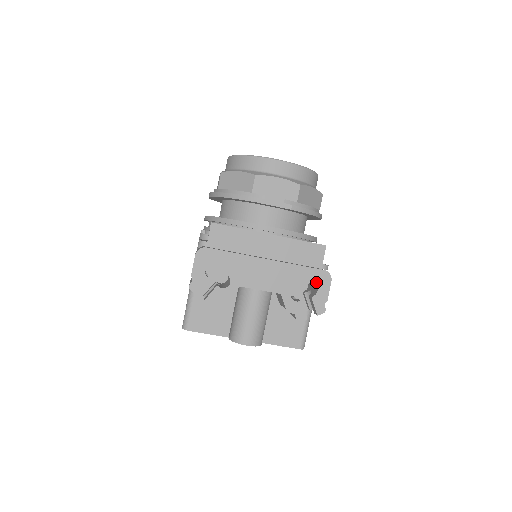
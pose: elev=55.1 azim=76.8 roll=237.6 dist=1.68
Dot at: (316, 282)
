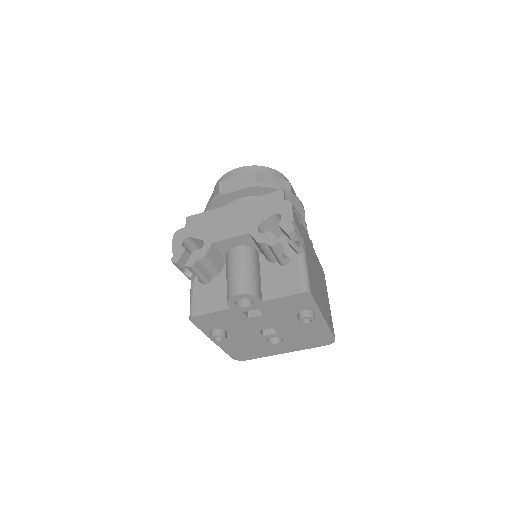
Dot at: (278, 212)
